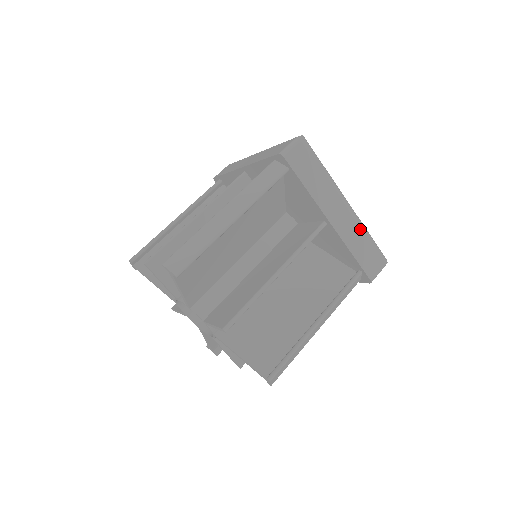
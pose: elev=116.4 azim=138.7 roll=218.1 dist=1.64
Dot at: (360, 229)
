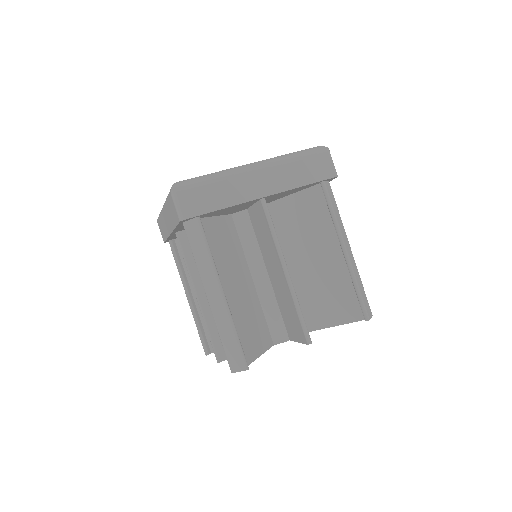
Dot at: (285, 165)
